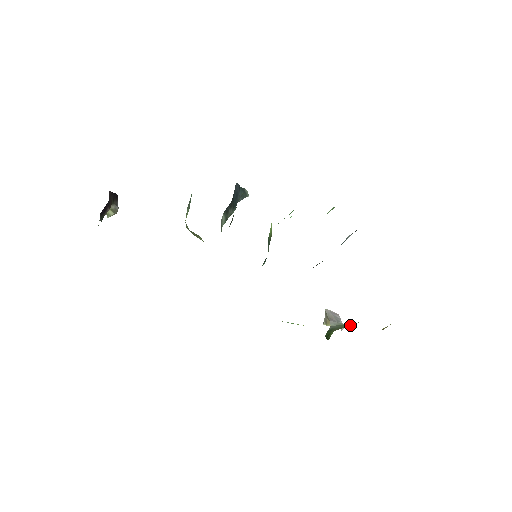
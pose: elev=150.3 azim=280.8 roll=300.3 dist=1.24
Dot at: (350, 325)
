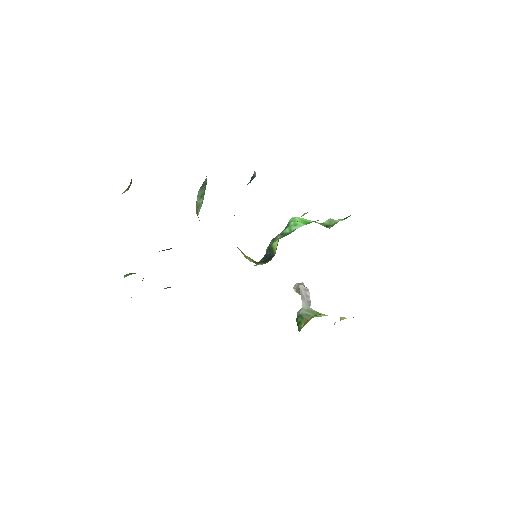
Dot at: (318, 316)
